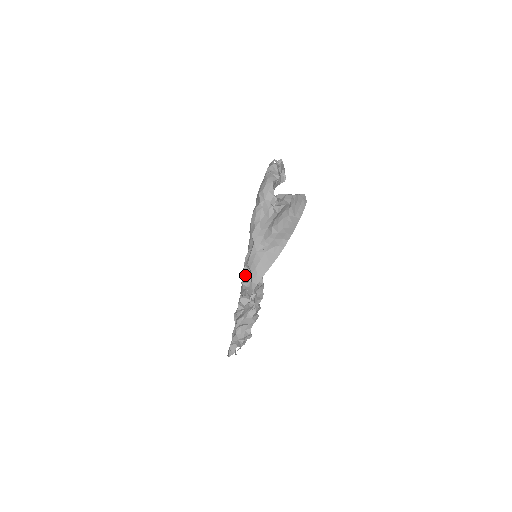
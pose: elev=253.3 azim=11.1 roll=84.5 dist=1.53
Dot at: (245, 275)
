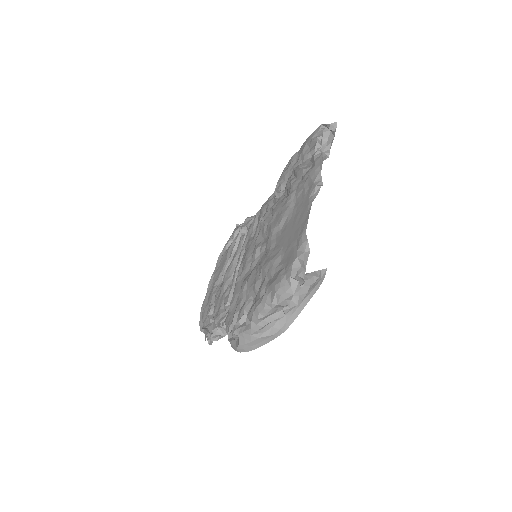
Dot at: (233, 335)
